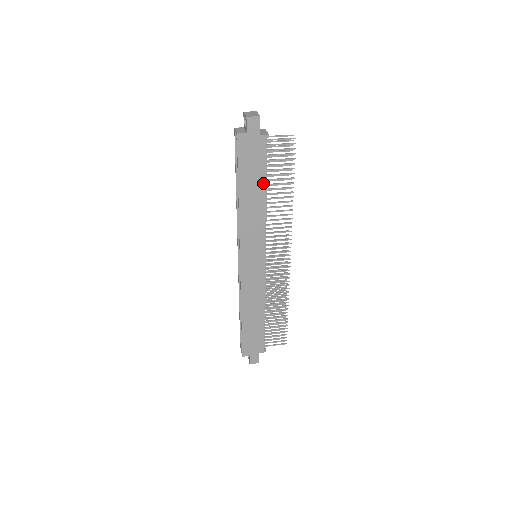
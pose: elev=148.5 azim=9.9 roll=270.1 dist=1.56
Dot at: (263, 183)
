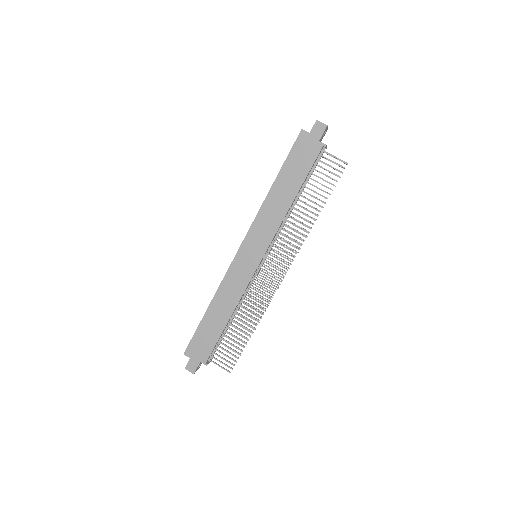
Dot at: (299, 185)
